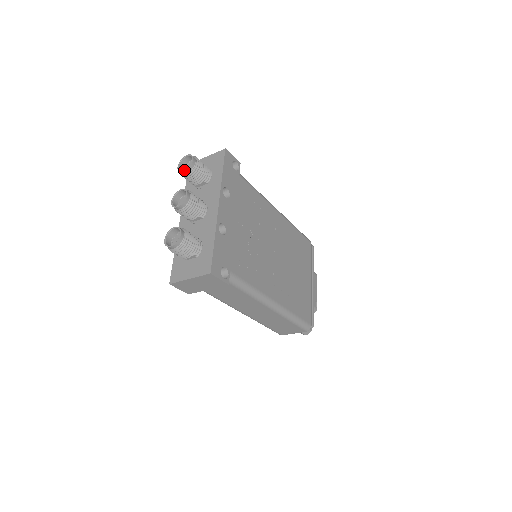
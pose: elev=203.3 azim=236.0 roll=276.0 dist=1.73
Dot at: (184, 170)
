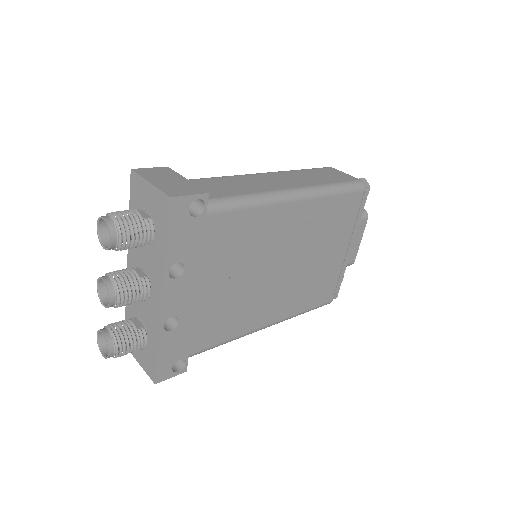
Dot at: (103, 248)
